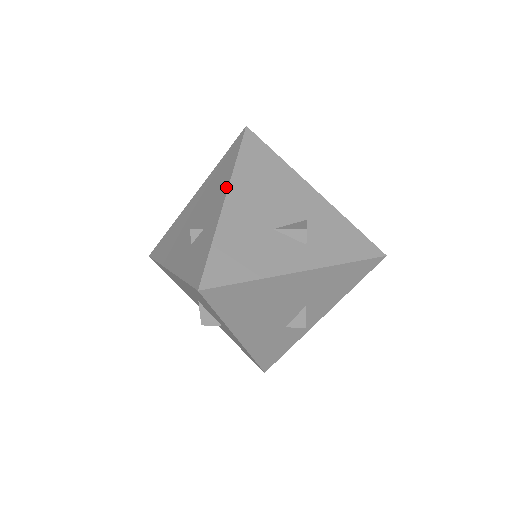
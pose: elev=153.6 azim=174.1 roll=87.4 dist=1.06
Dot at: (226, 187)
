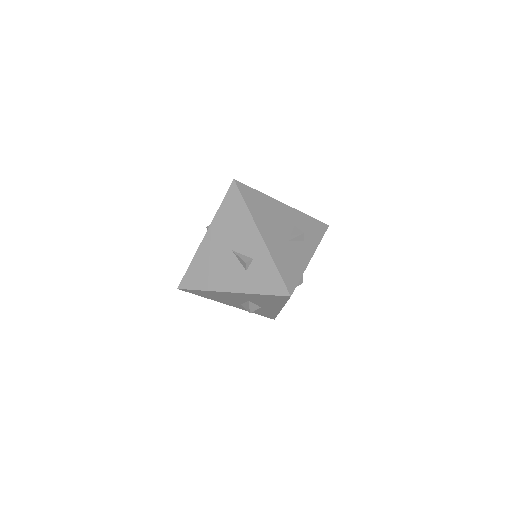
Dot at: (255, 228)
